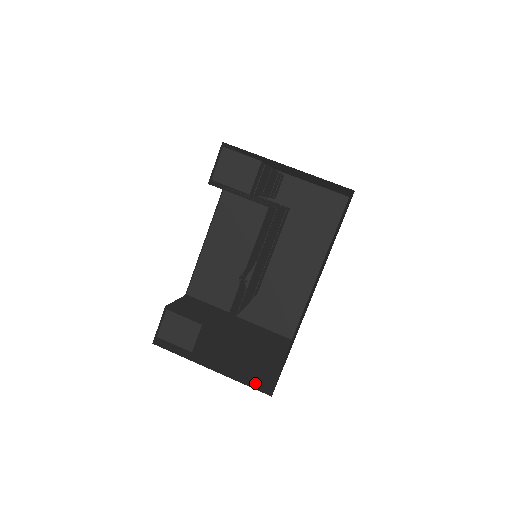
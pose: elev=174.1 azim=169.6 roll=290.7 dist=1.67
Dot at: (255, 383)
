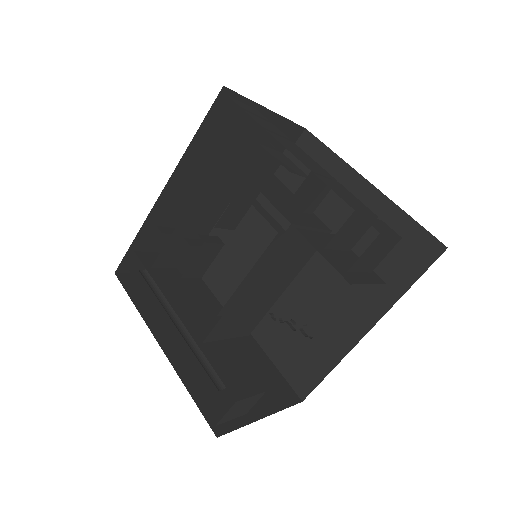
Dot at: (284, 396)
